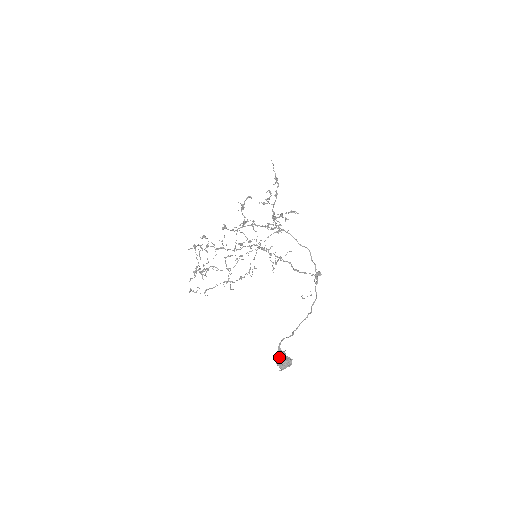
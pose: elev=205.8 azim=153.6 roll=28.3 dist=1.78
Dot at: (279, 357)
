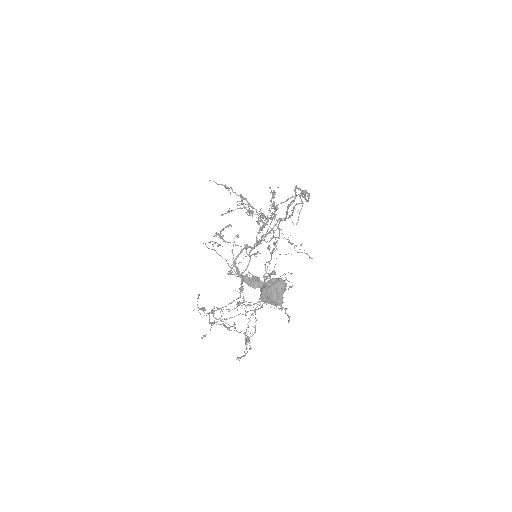
Dot at: occluded
